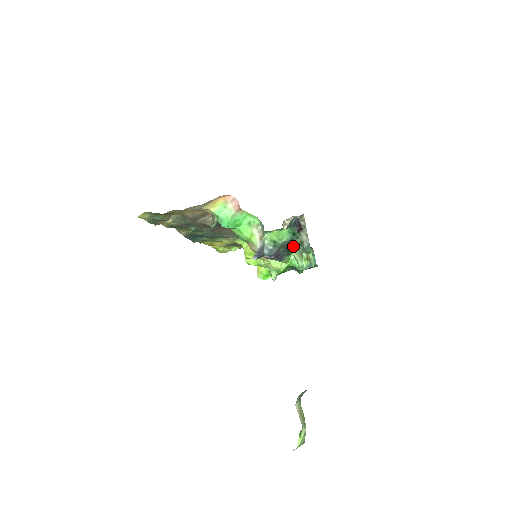
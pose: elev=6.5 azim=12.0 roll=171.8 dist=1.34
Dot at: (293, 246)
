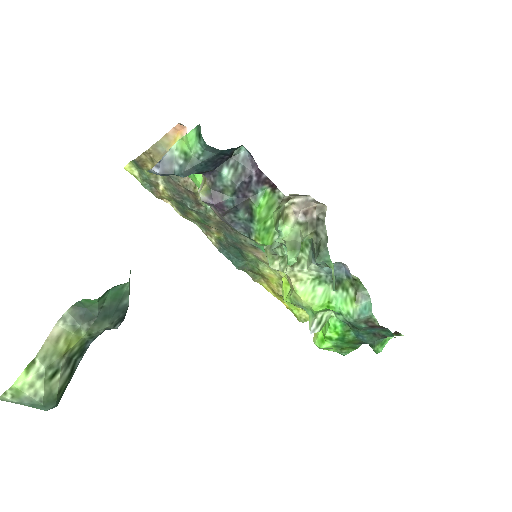
Dot at: (256, 205)
